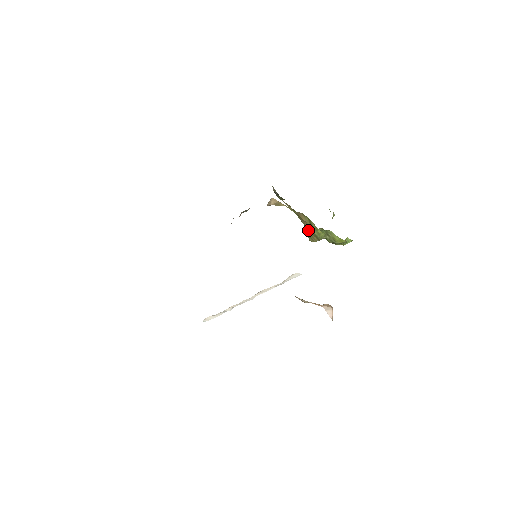
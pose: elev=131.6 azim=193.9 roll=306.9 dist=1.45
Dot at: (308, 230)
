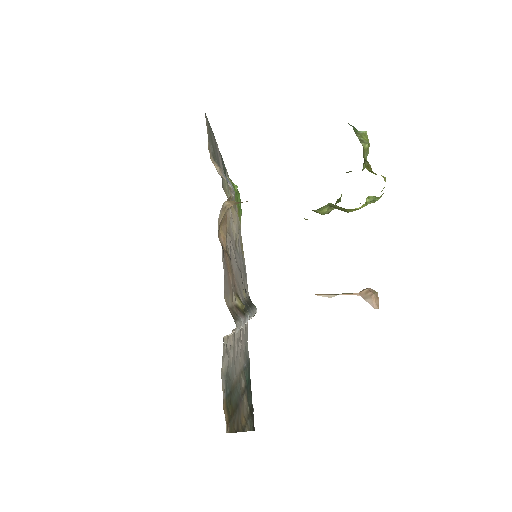
Dot at: occluded
